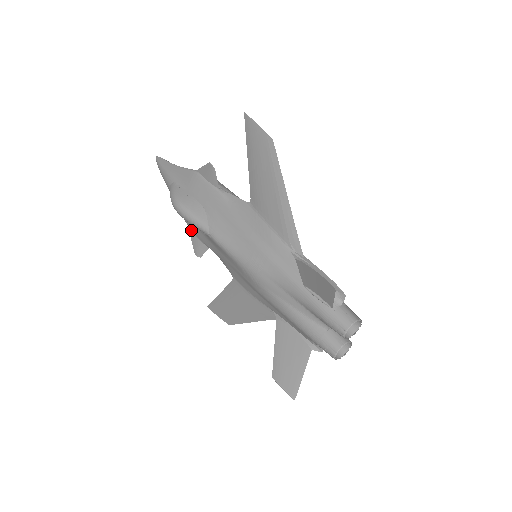
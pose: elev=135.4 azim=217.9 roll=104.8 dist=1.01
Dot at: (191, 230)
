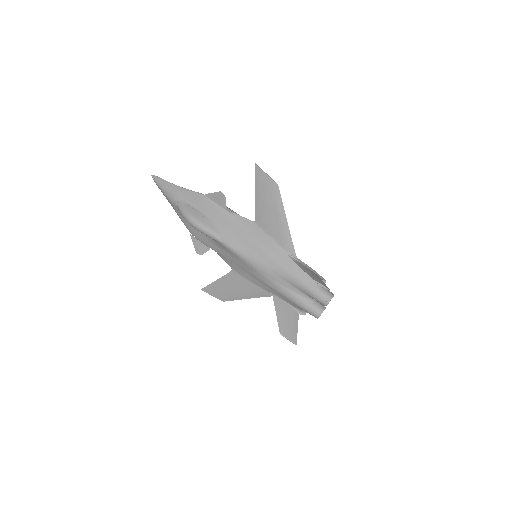
Dot at: (193, 235)
